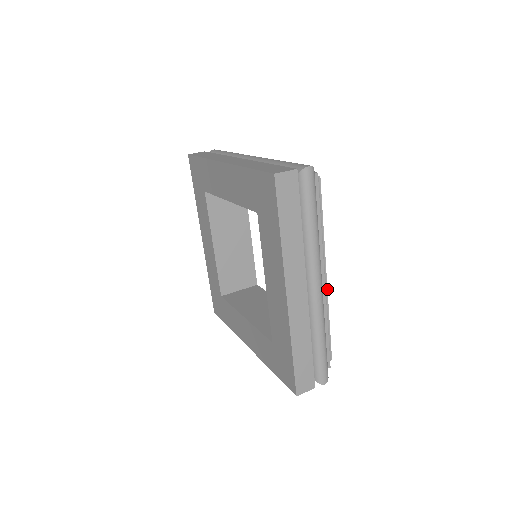
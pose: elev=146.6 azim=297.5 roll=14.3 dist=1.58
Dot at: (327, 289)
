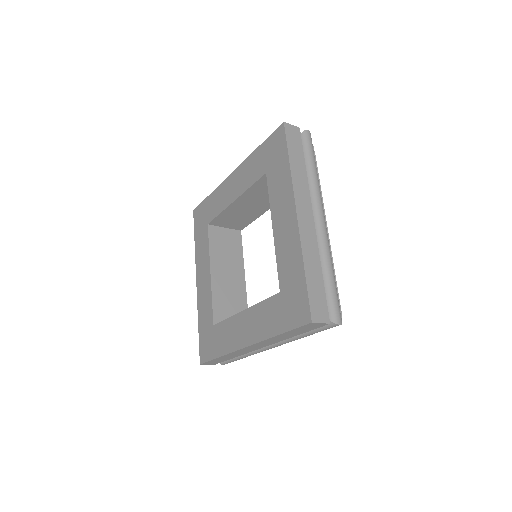
Dot at: (329, 240)
